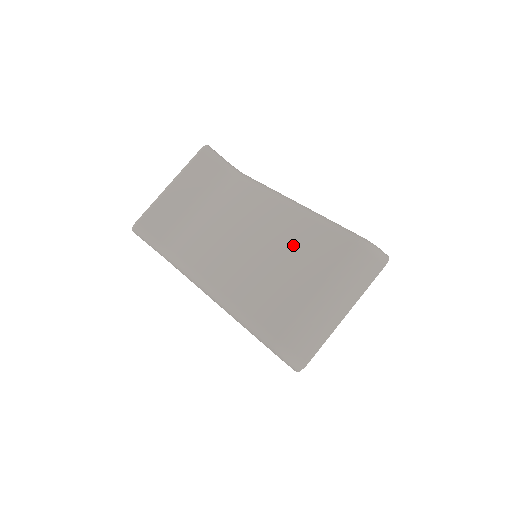
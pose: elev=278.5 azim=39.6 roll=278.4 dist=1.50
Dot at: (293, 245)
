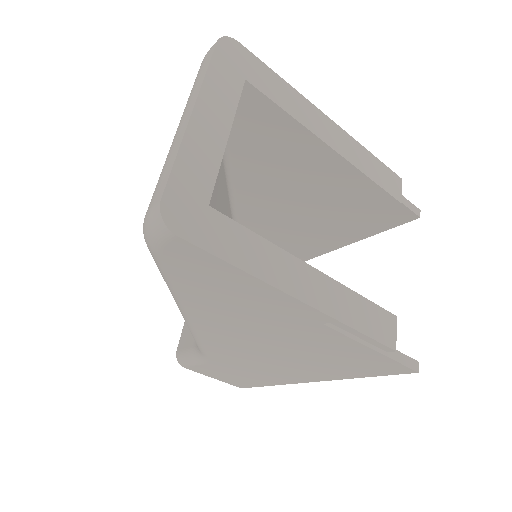
Dot at: occluded
